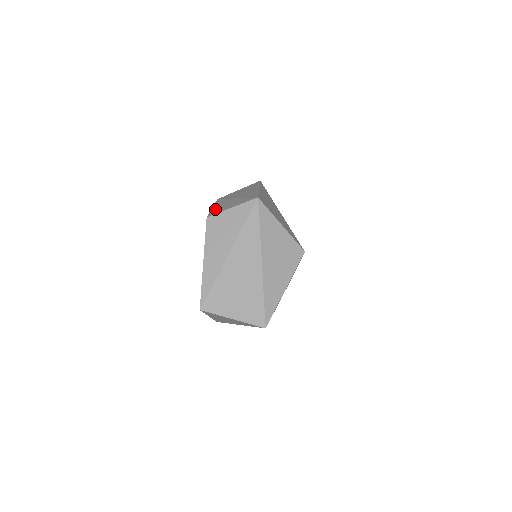
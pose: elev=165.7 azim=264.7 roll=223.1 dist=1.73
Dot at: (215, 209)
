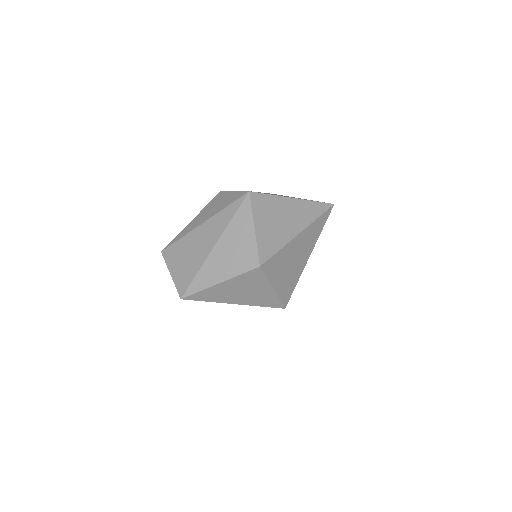
Dot at: occluded
